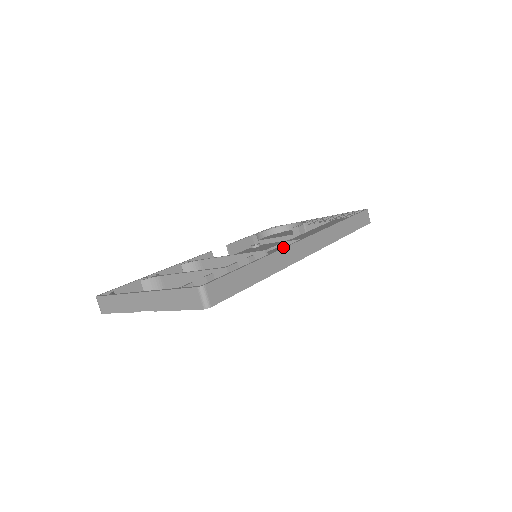
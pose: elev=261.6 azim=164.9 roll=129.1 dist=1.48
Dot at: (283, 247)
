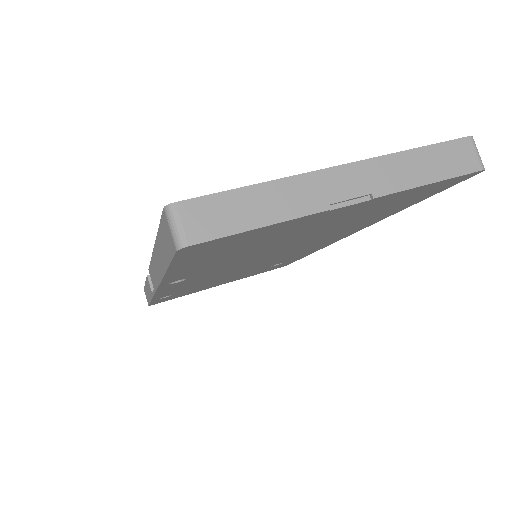
Dot at: occluded
